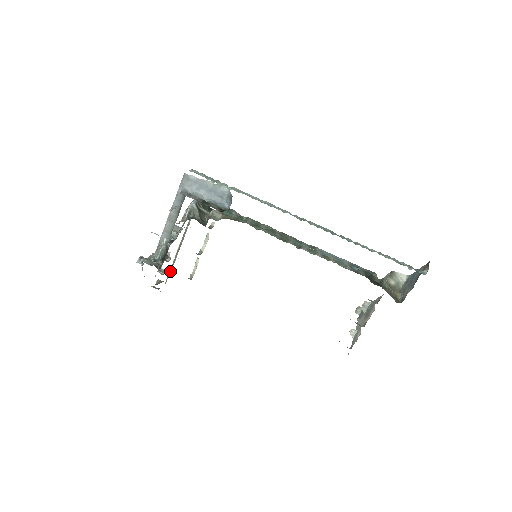
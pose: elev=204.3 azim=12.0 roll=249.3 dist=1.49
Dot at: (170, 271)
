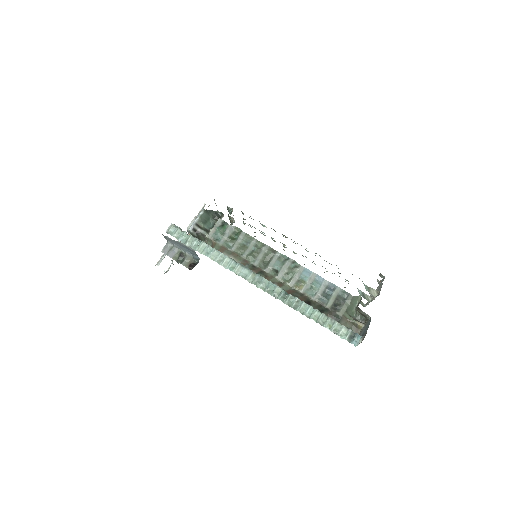
Dot at: occluded
